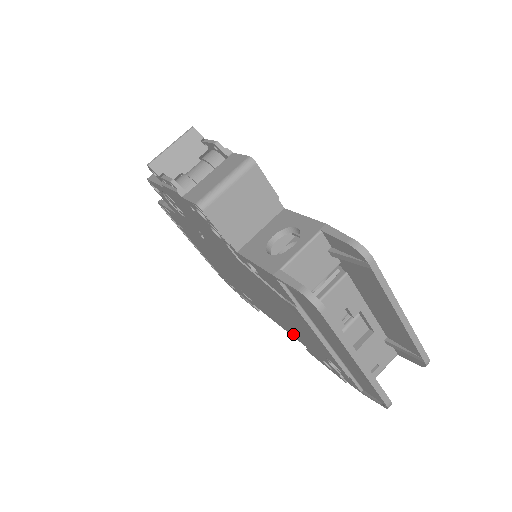
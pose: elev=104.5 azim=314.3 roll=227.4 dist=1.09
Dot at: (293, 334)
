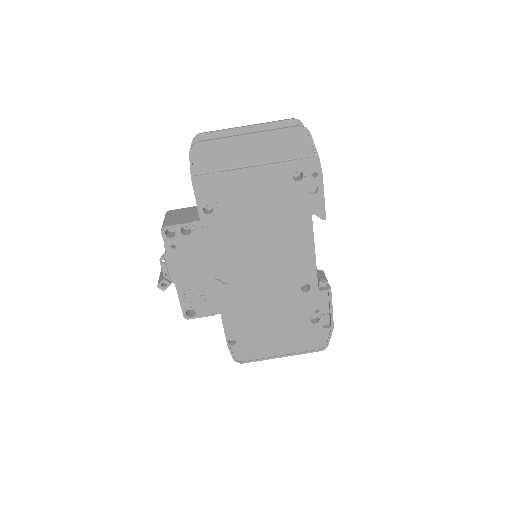
Dot at: (304, 225)
